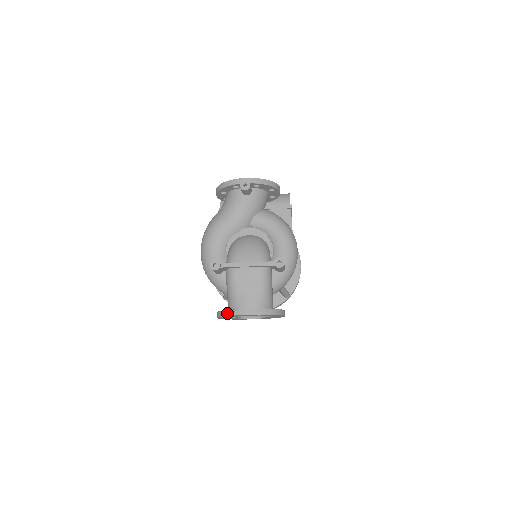
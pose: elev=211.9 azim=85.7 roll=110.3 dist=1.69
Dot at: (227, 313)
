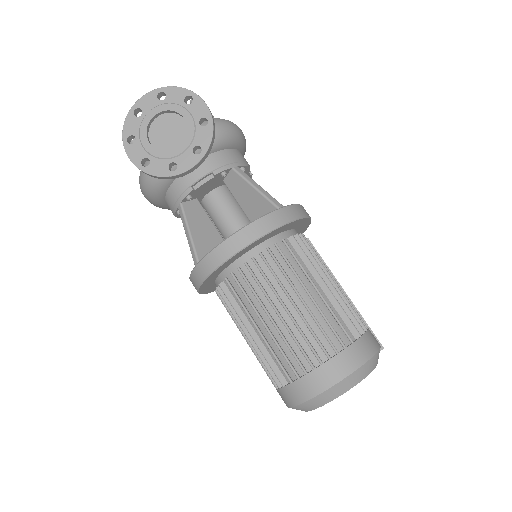
Dot at: (127, 120)
